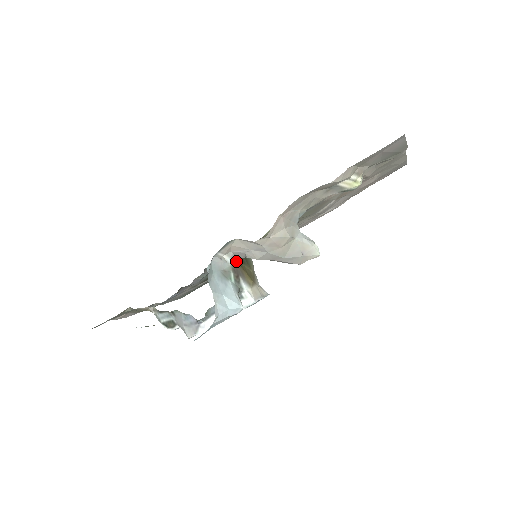
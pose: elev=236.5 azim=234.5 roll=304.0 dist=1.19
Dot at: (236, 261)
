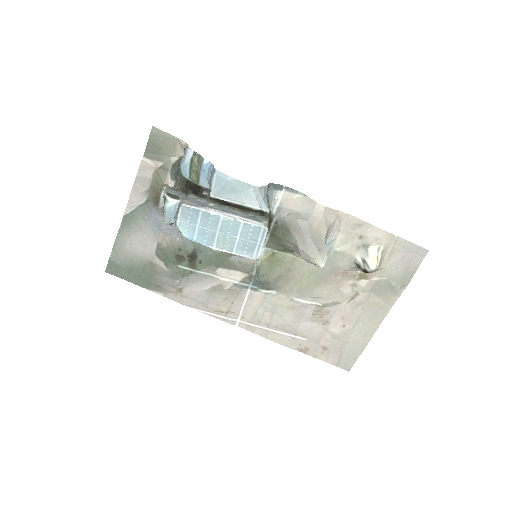
Dot at: (271, 218)
